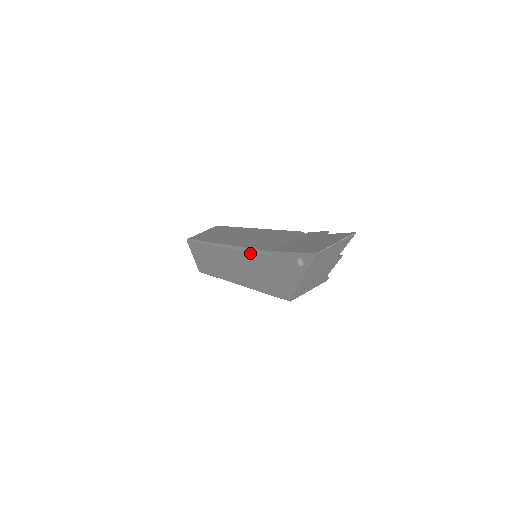
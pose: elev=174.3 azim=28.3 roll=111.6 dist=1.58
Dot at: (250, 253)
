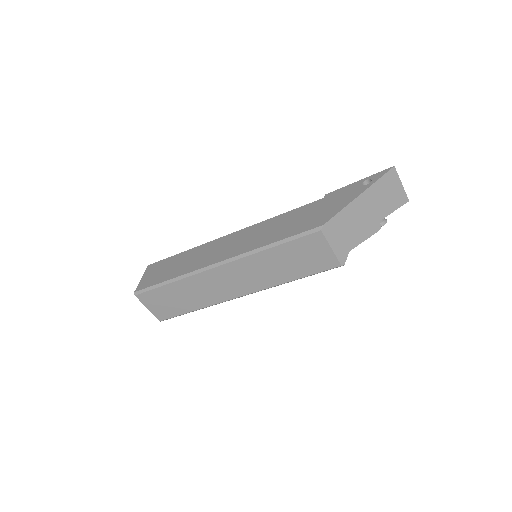
Dot at: (283, 214)
